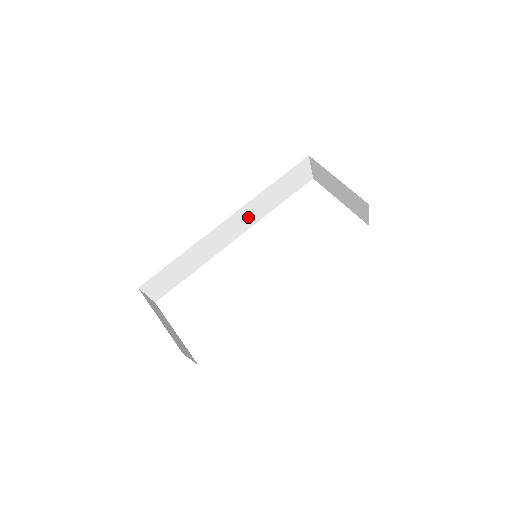
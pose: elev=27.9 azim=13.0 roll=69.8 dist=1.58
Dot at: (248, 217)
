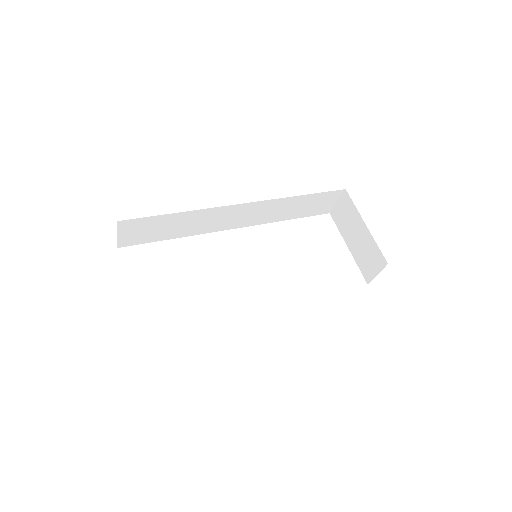
Dot at: (260, 214)
